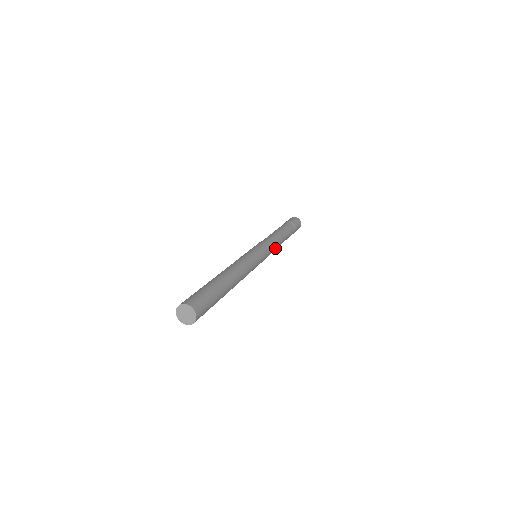
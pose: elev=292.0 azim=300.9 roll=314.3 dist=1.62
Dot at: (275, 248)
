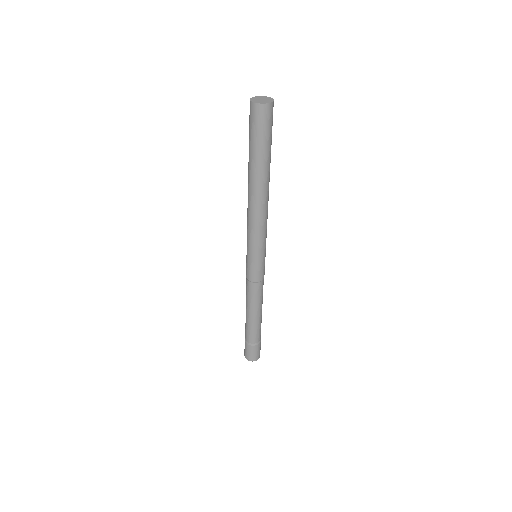
Dot at: occluded
